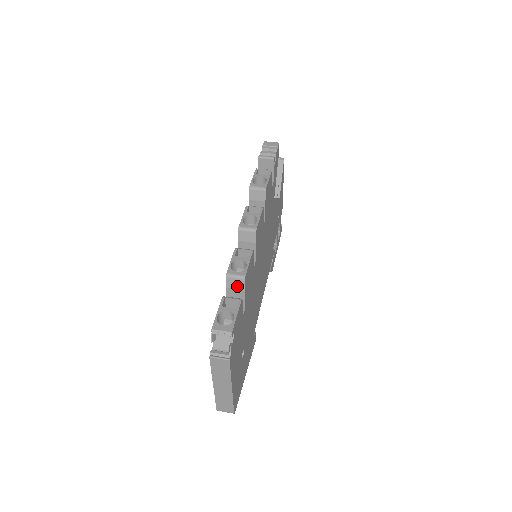
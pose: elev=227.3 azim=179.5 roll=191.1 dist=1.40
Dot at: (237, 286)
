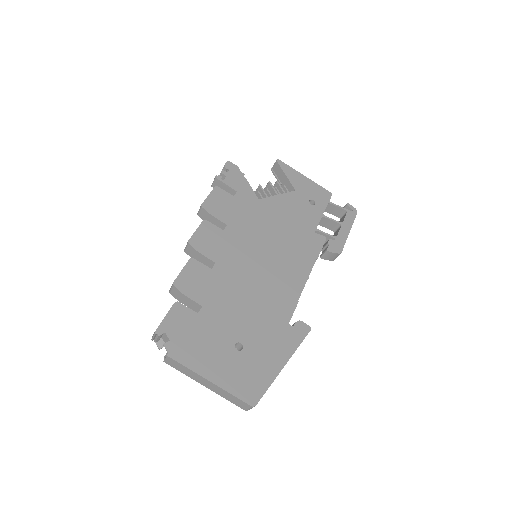
Dot at: (178, 294)
